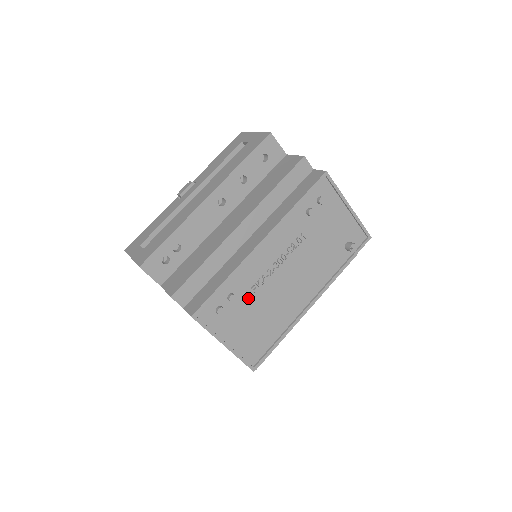
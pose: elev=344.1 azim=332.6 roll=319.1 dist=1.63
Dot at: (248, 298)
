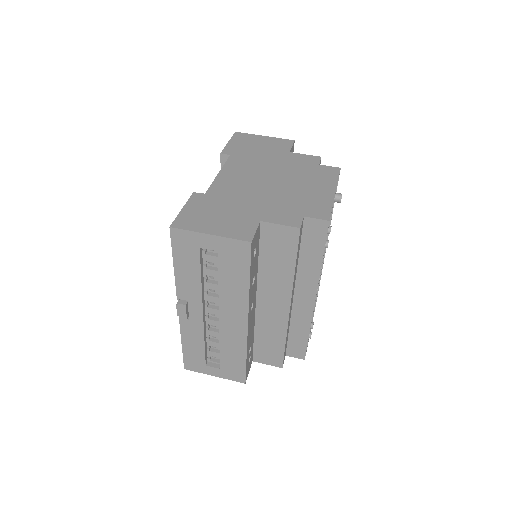
Dot at: occluded
